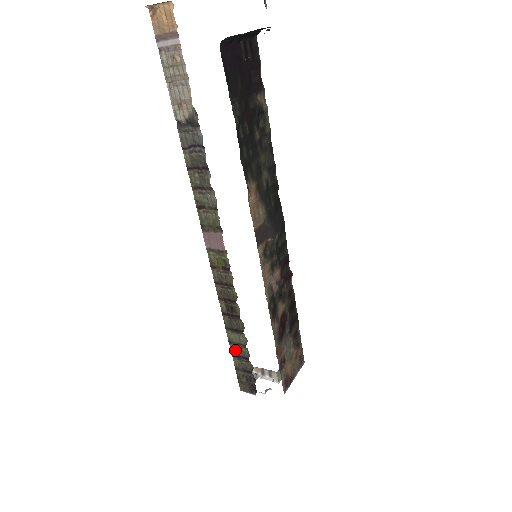
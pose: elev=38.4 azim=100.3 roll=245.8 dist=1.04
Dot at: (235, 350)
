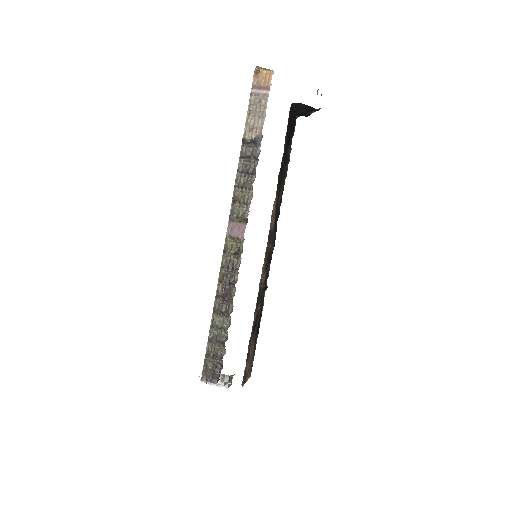
Dot at: (214, 334)
